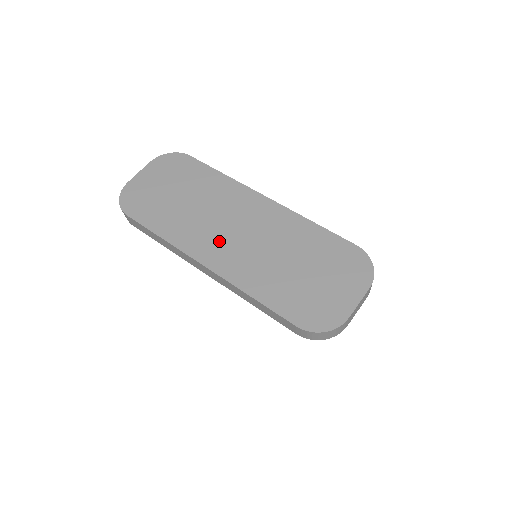
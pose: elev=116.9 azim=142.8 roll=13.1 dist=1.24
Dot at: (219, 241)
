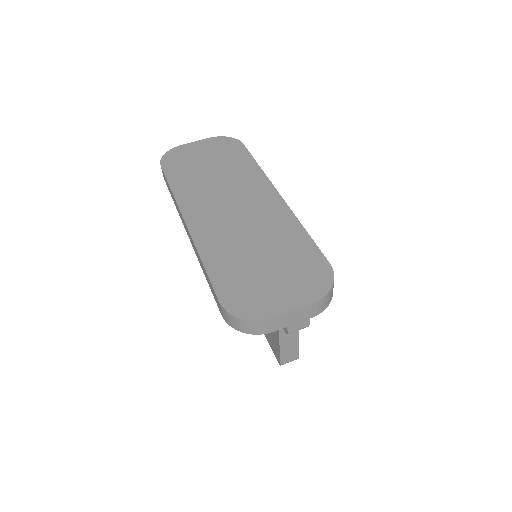
Dot at: (213, 210)
